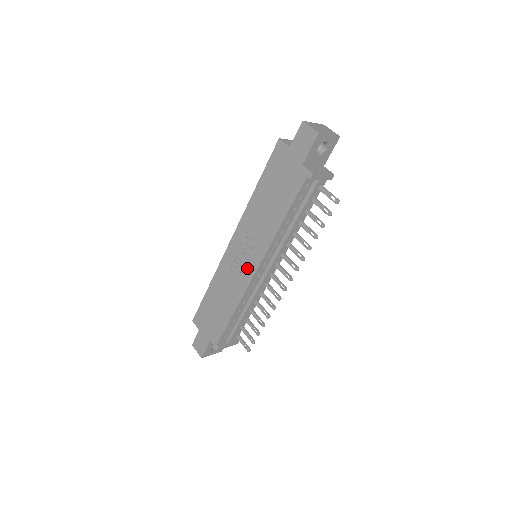
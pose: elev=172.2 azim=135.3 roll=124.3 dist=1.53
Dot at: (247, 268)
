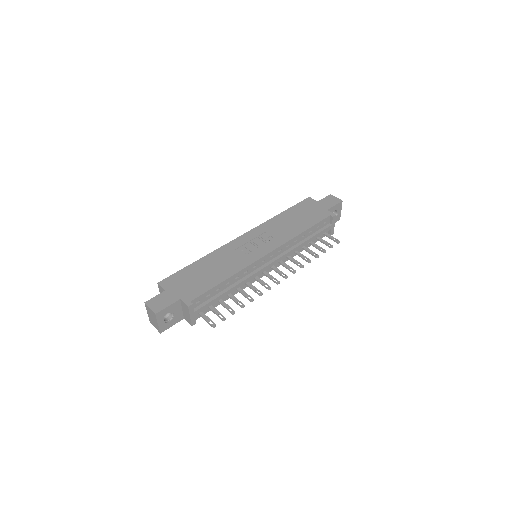
Dot at: (257, 251)
